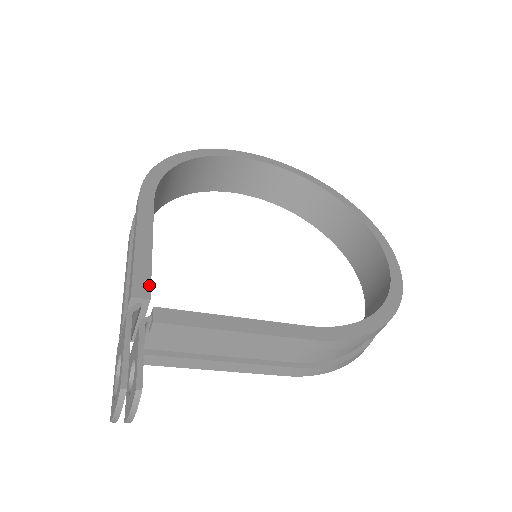
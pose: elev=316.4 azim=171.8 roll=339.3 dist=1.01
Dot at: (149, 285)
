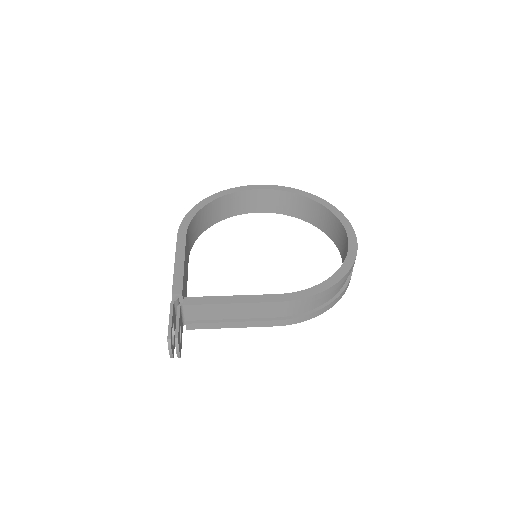
Dot at: (182, 286)
